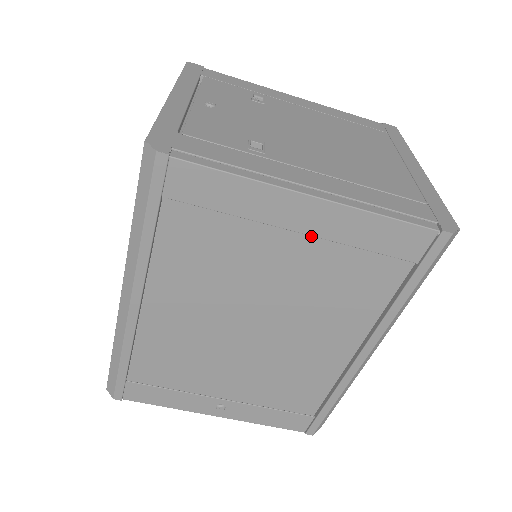
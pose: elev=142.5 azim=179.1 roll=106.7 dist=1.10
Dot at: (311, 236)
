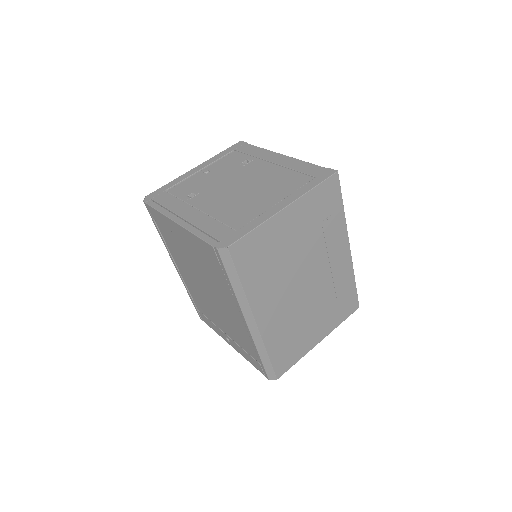
Dot at: (188, 242)
